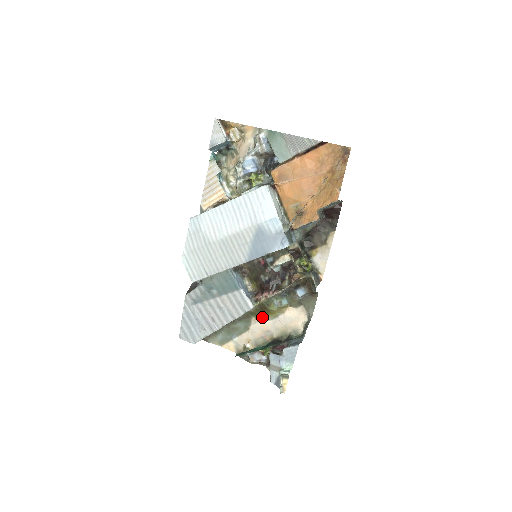
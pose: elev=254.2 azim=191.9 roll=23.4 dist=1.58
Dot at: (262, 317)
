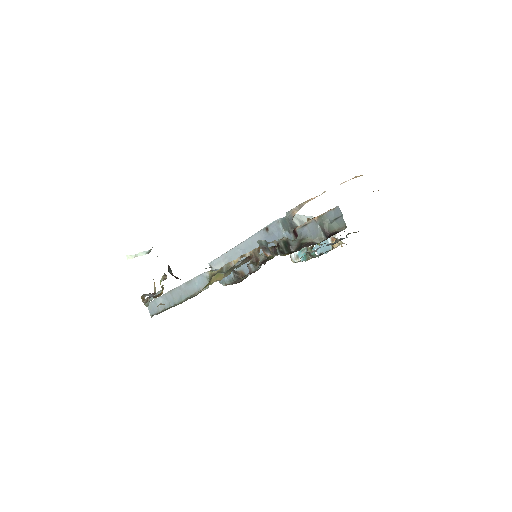
Dot at: occluded
